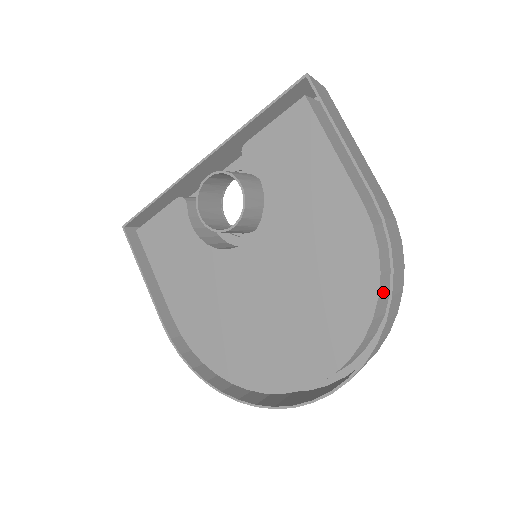
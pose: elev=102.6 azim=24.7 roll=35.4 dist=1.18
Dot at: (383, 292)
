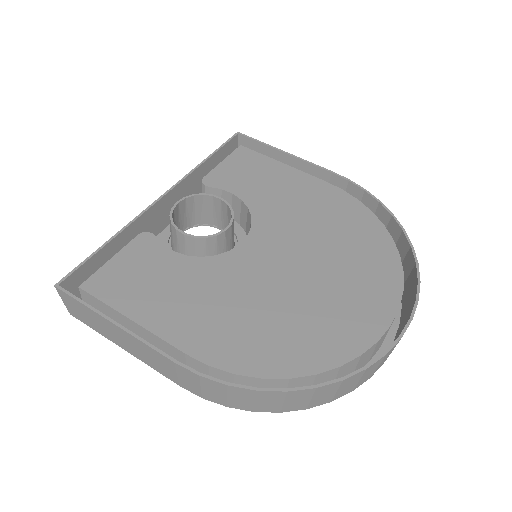
Dot at: occluded
